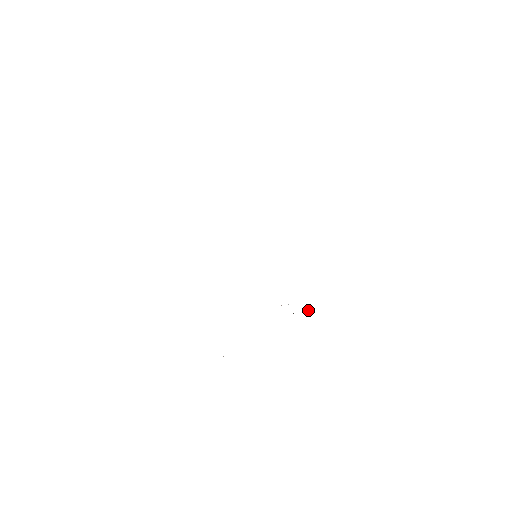
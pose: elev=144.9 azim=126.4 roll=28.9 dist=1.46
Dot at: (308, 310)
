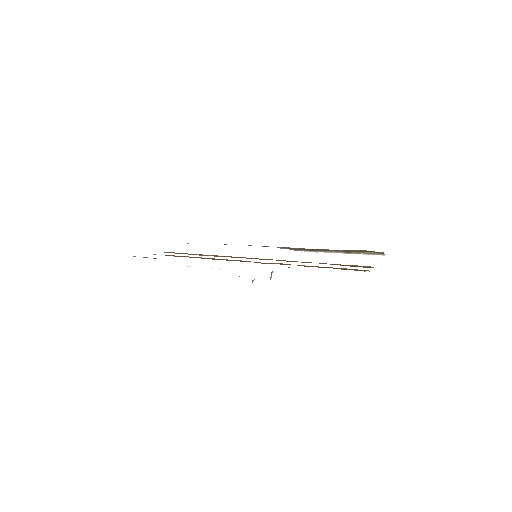
Dot at: (252, 281)
